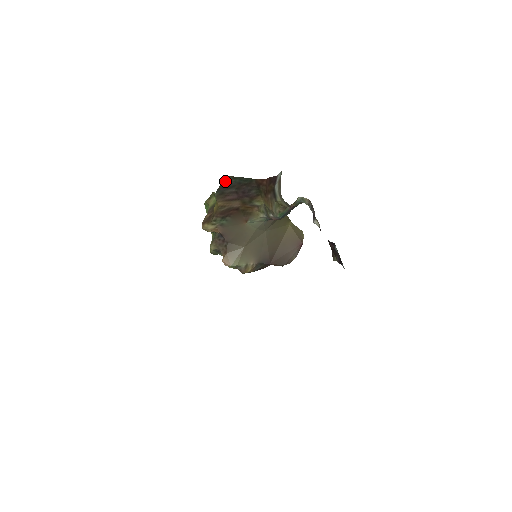
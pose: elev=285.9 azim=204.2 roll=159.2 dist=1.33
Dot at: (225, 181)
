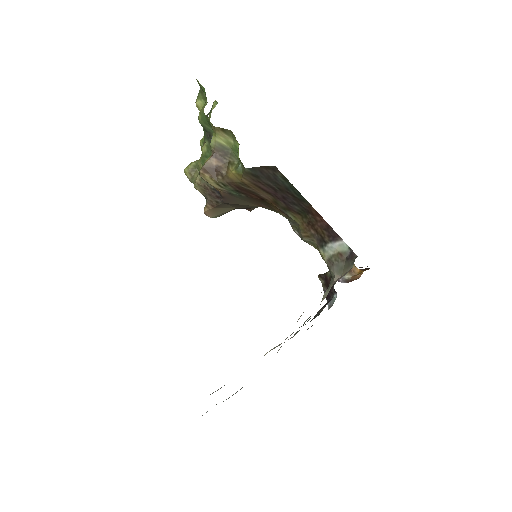
Dot at: (270, 170)
